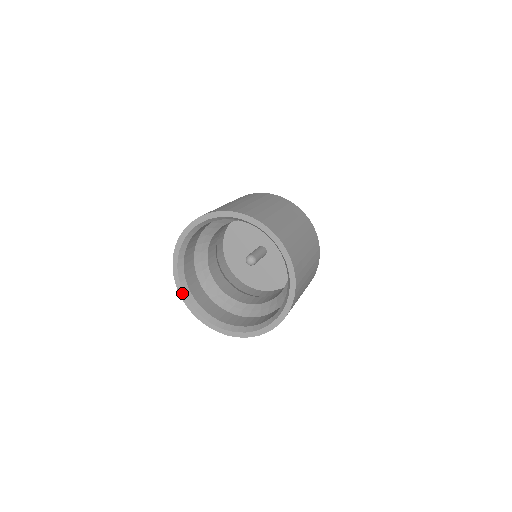
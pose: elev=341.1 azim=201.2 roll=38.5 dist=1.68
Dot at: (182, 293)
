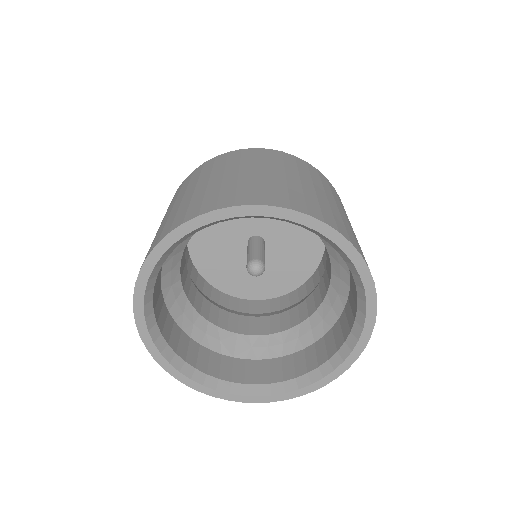
Dot at: (206, 390)
